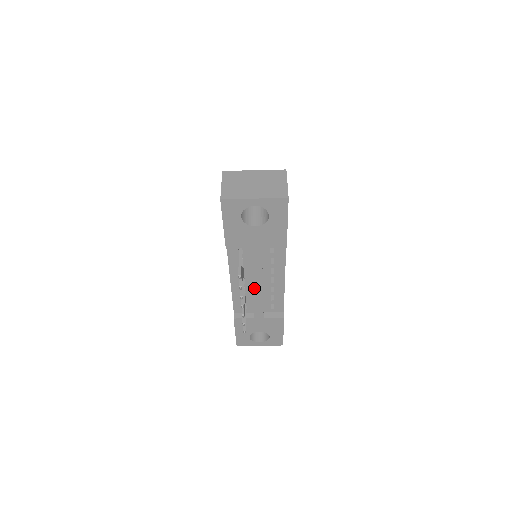
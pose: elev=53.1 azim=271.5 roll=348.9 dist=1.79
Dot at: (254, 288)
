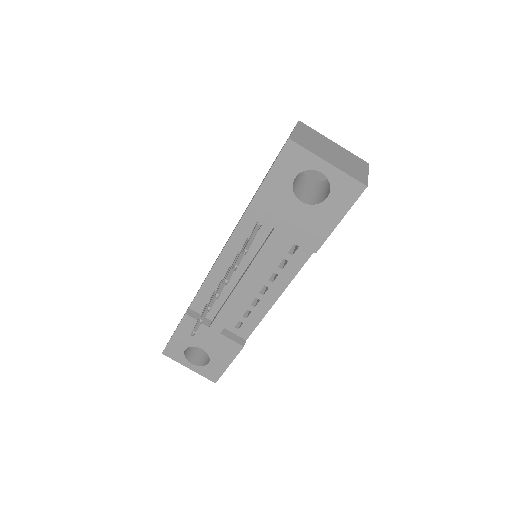
Dot at: (239, 286)
